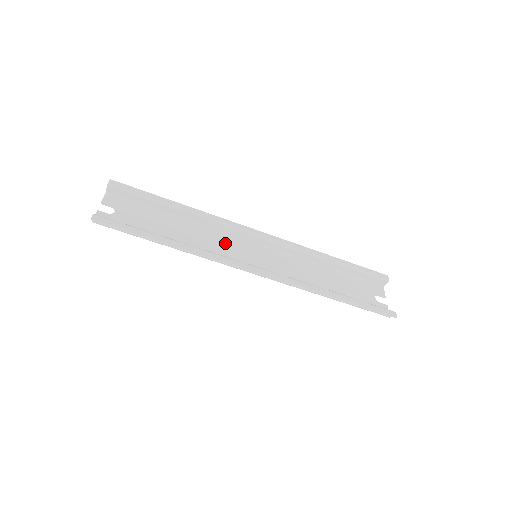
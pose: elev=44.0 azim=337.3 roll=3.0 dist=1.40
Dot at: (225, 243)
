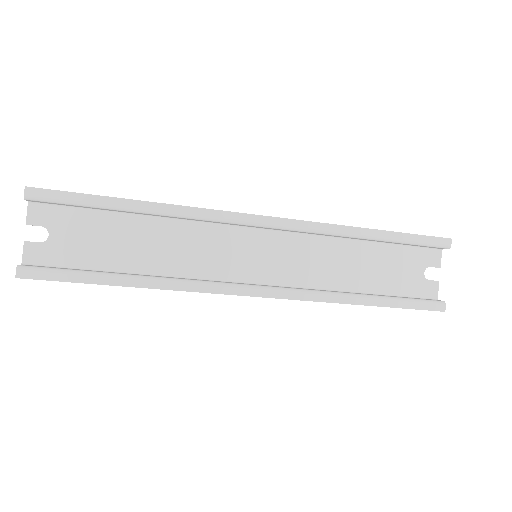
Dot at: (212, 242)
